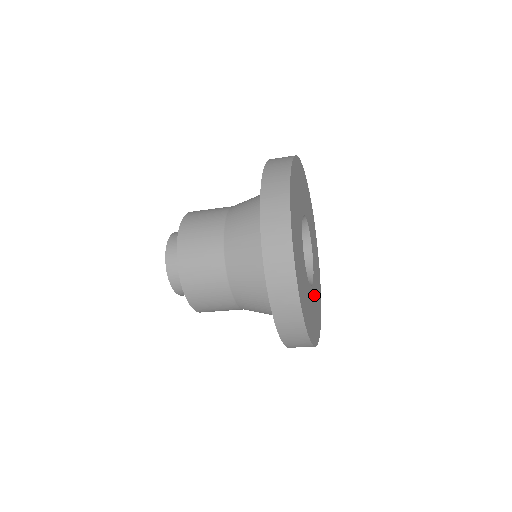
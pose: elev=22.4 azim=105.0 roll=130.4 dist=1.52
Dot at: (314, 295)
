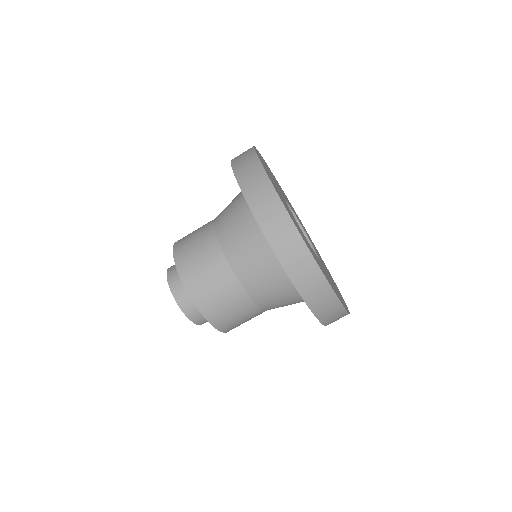
Dot at: (324, 269)
